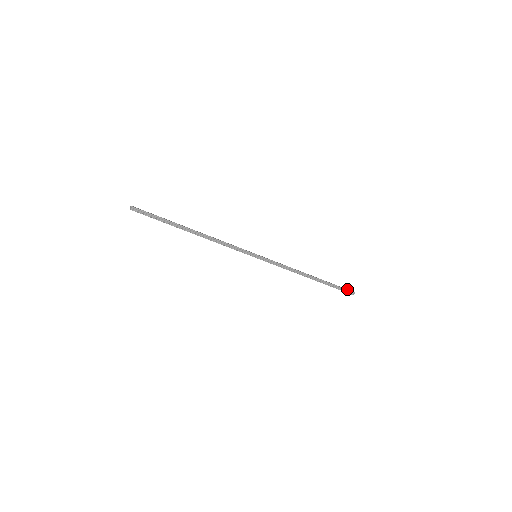
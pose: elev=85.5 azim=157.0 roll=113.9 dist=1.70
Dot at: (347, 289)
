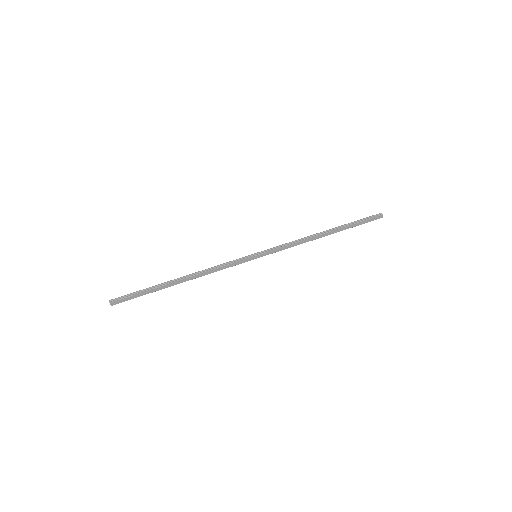
Dot at: (372, 218)
